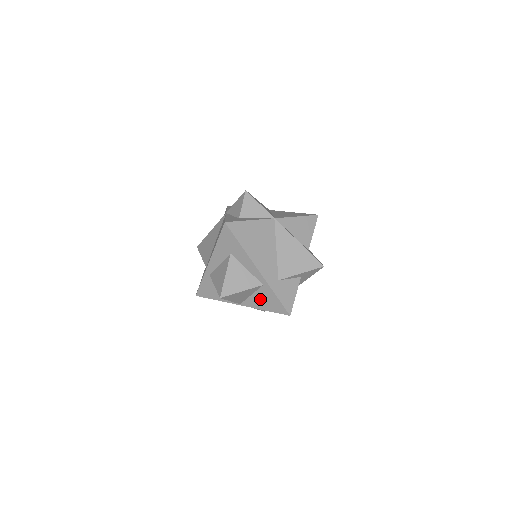
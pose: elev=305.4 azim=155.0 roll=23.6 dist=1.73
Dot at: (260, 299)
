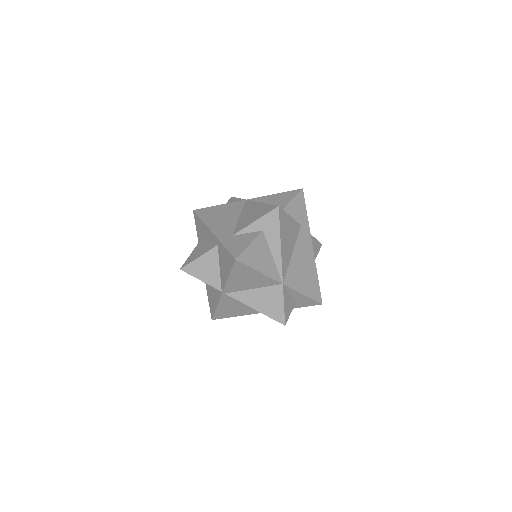
Dot at: (223, 266)
